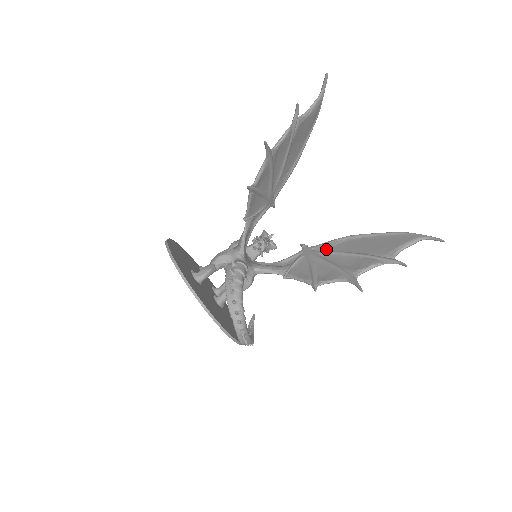
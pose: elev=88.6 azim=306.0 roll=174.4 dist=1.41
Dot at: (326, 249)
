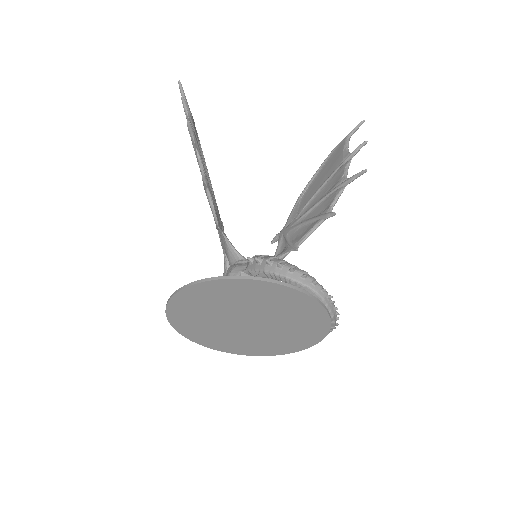
Dot at: (296, 214)
